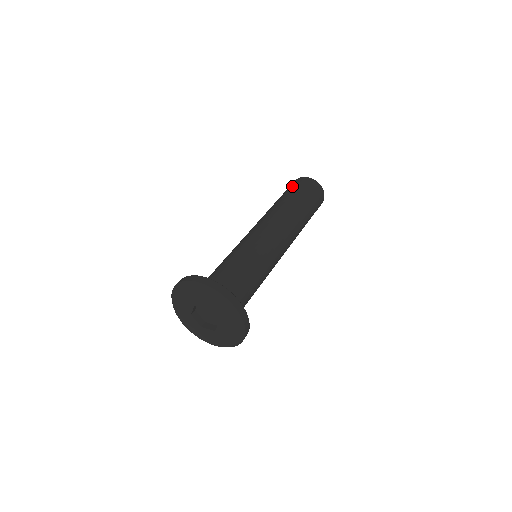
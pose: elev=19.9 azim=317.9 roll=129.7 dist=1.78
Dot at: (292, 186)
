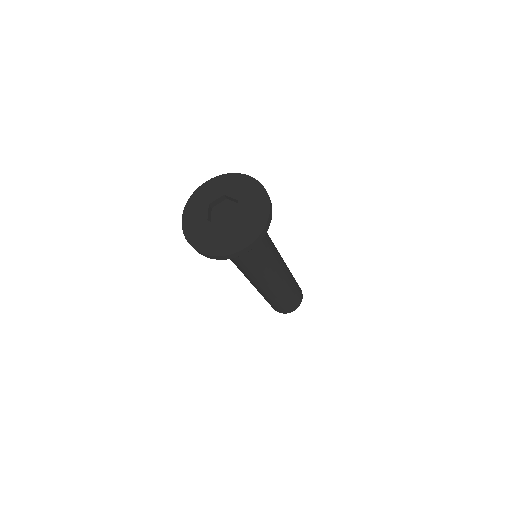
Dot at: occluded
